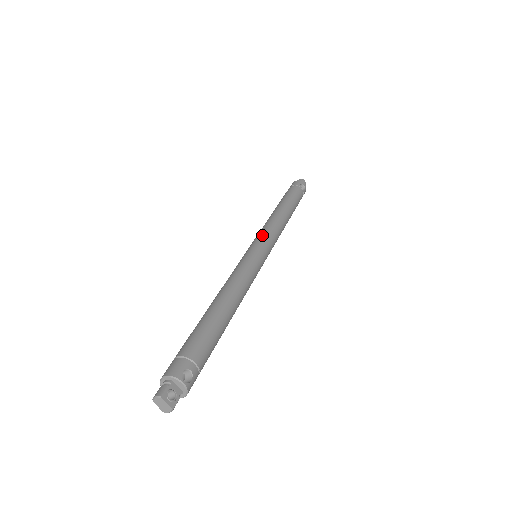
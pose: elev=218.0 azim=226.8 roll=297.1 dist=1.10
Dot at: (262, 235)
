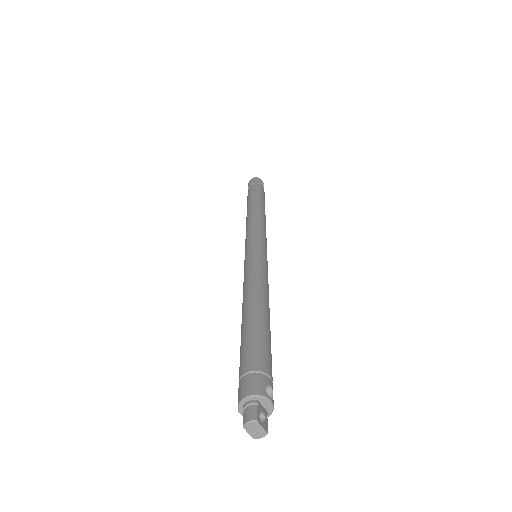
Dot at: (256, 234)
